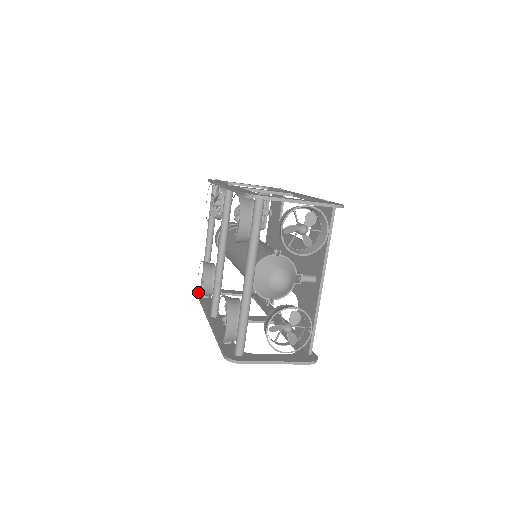
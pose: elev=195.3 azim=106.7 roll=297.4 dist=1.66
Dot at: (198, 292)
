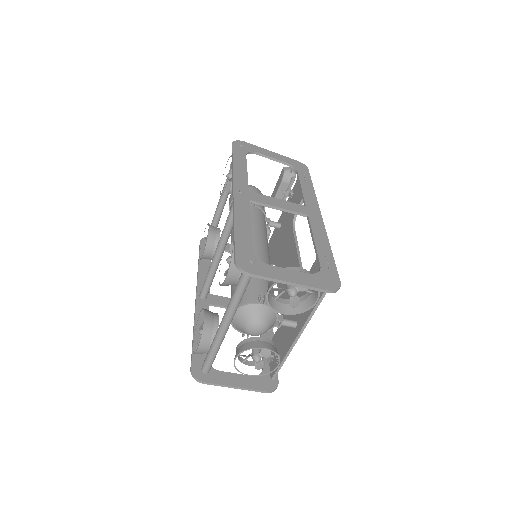
Dot at: (201, 247)
